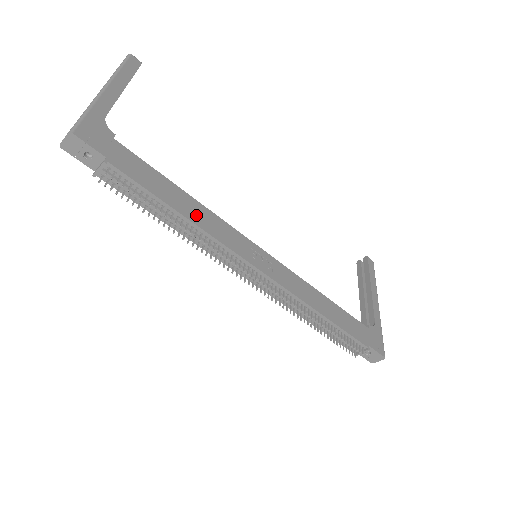
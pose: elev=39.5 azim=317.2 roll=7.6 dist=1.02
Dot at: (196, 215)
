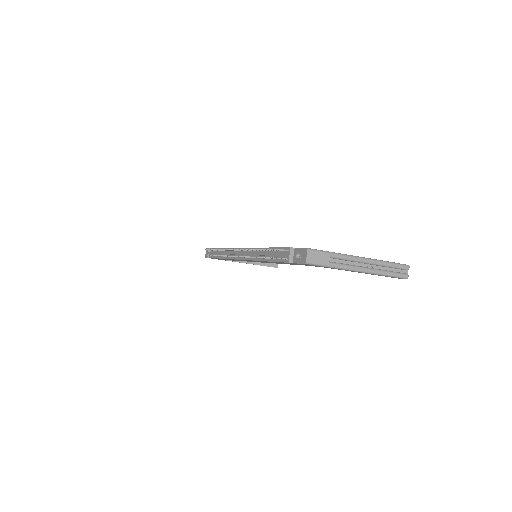
Dot at: occluded
